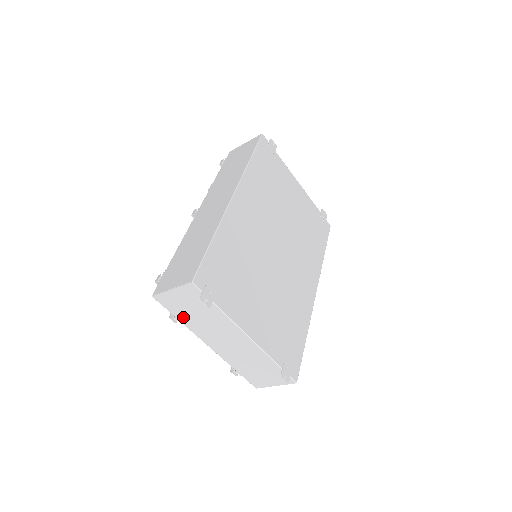
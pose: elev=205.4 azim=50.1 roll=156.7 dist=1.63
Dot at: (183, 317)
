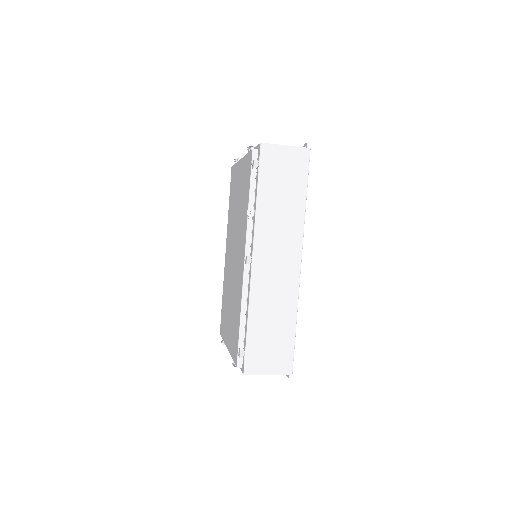
Dot at: occluded
